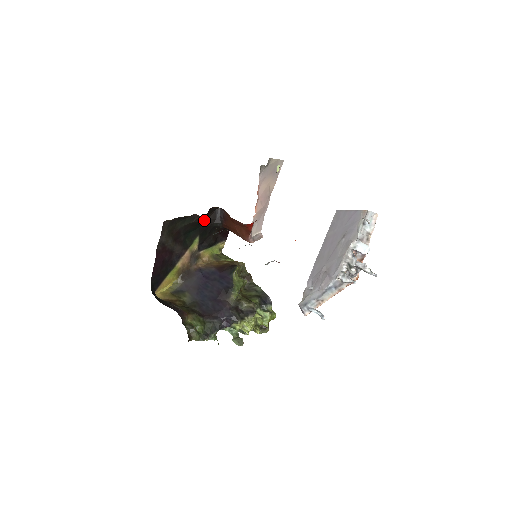
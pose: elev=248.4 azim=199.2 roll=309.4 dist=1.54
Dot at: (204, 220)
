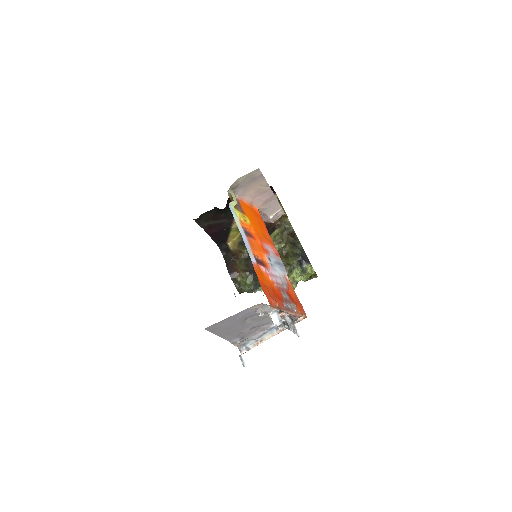
Dot at: occluded
